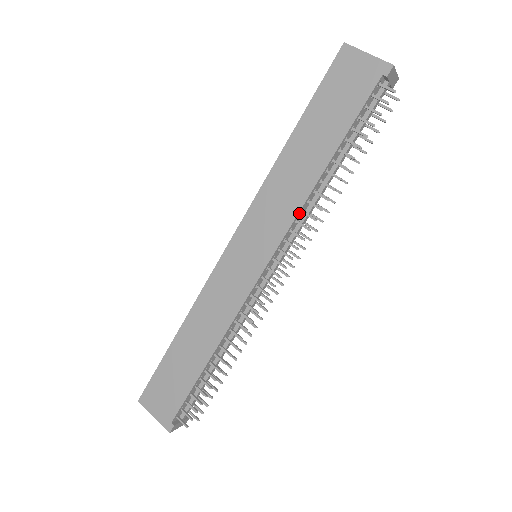
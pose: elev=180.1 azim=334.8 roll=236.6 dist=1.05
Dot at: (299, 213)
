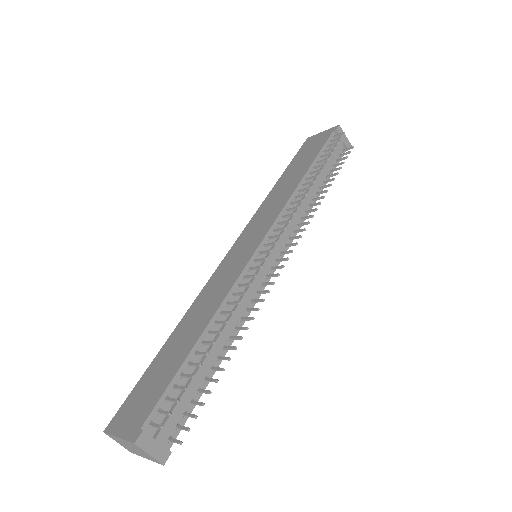
Dot at: (288, 204)
